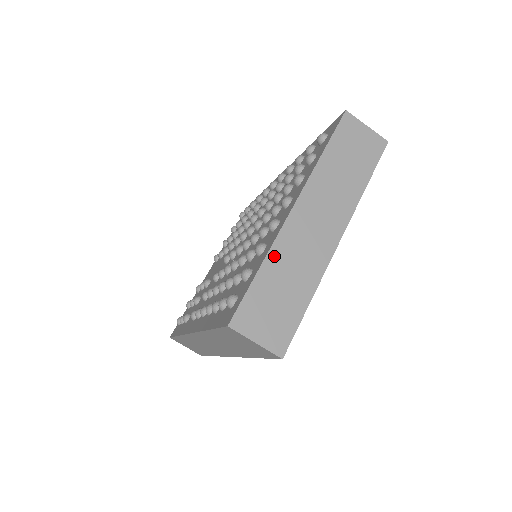
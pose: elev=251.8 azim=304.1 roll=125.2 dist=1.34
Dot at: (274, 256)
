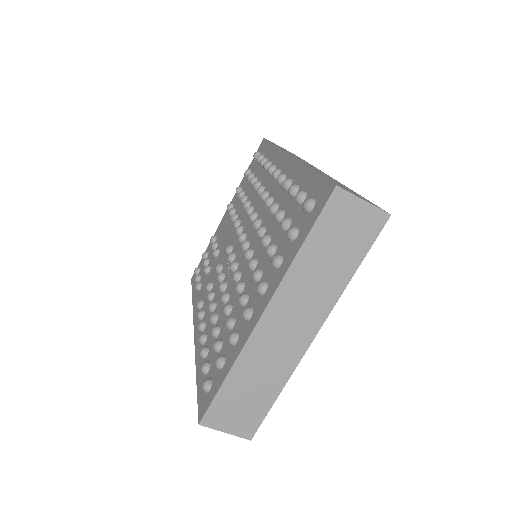
Dot at: (241, 364)
